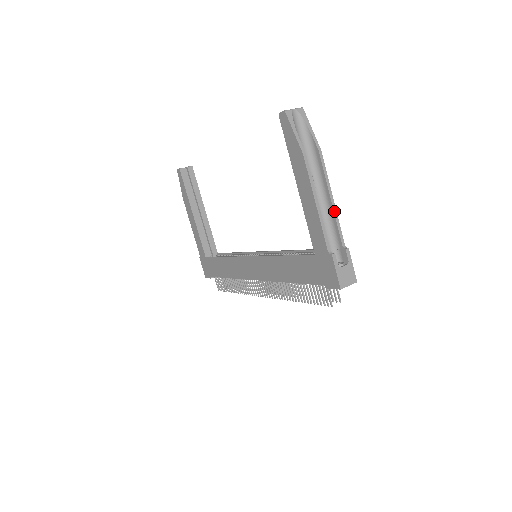
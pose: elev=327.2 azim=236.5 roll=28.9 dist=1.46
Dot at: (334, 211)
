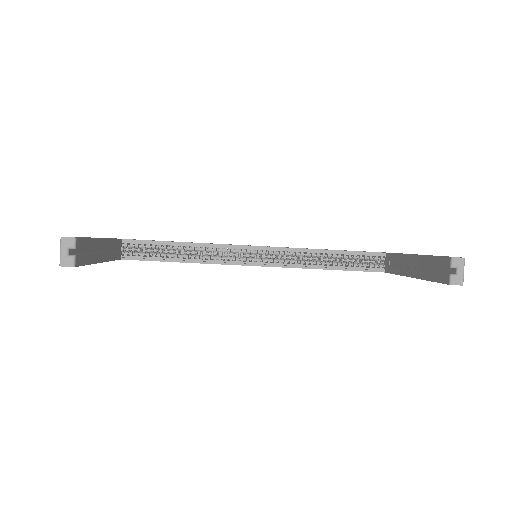
Dot at: occluded
